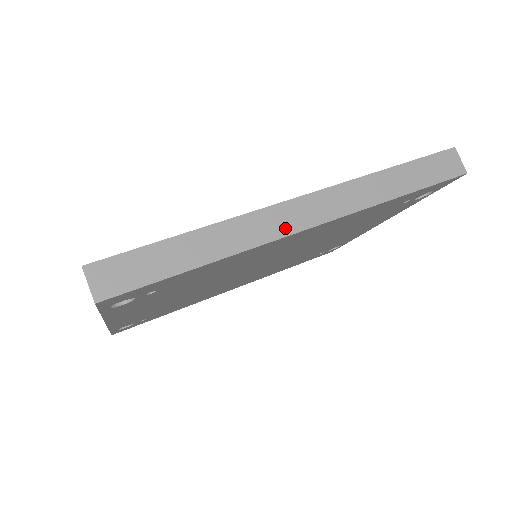
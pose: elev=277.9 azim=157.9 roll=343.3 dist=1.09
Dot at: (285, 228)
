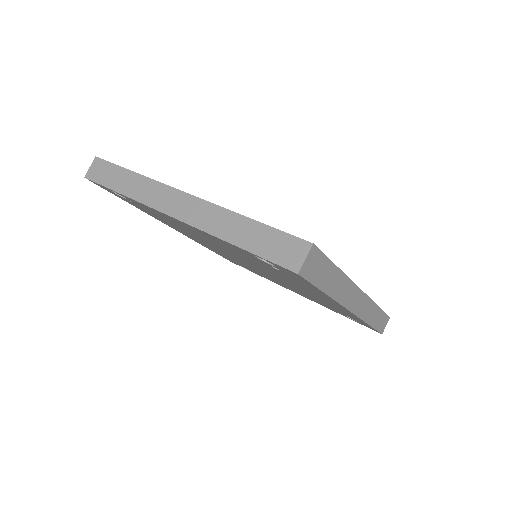
Dot at: (350, 304)
